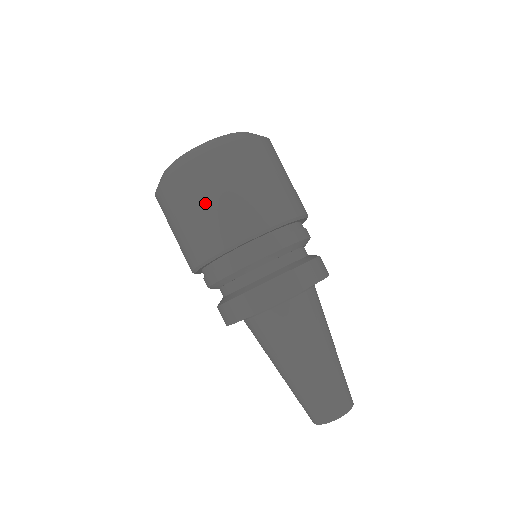
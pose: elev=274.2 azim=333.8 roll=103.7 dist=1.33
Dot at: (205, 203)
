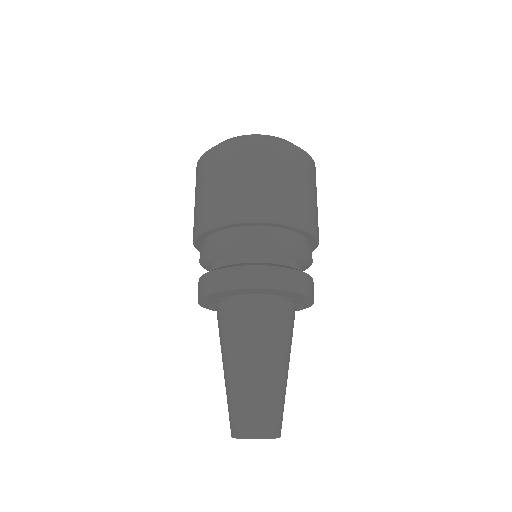
Dot at: (229, 177)
